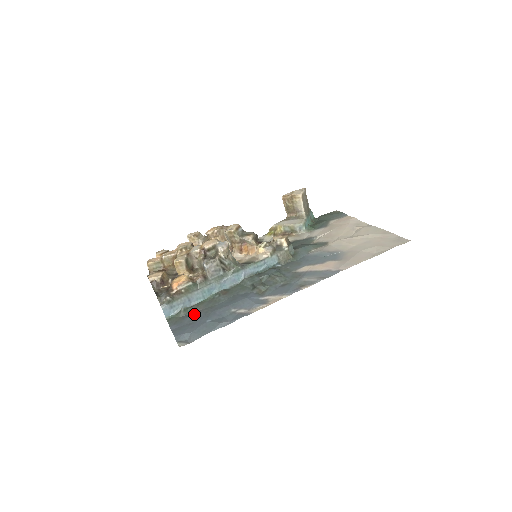
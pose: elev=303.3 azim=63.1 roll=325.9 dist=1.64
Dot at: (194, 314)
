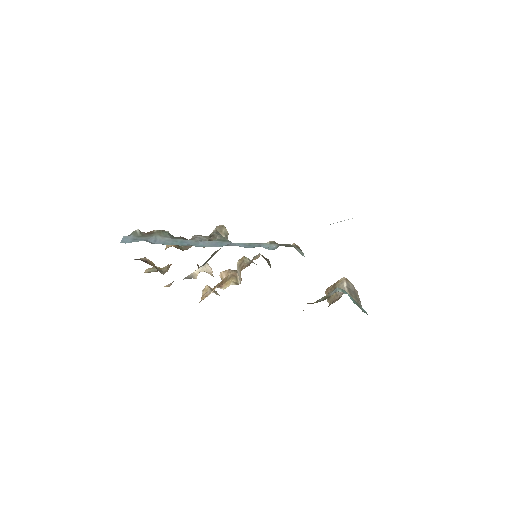
Dot at: occluded
